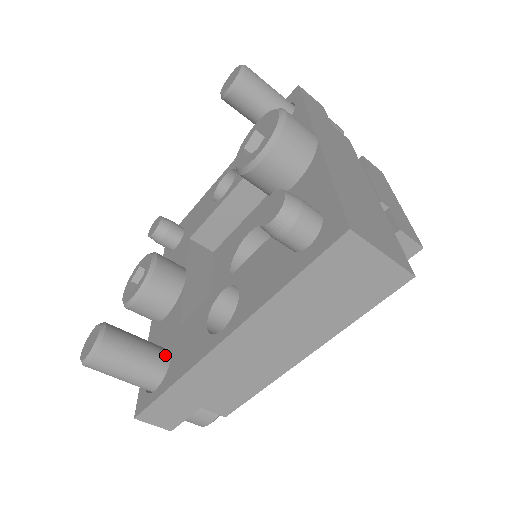
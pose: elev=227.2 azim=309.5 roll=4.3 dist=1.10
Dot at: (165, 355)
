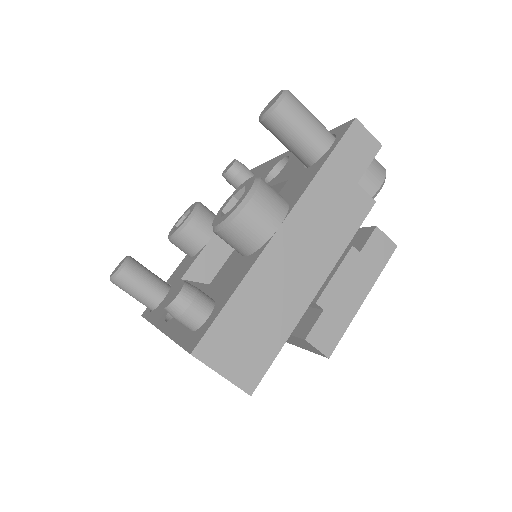
Dot at: (161, 295)
